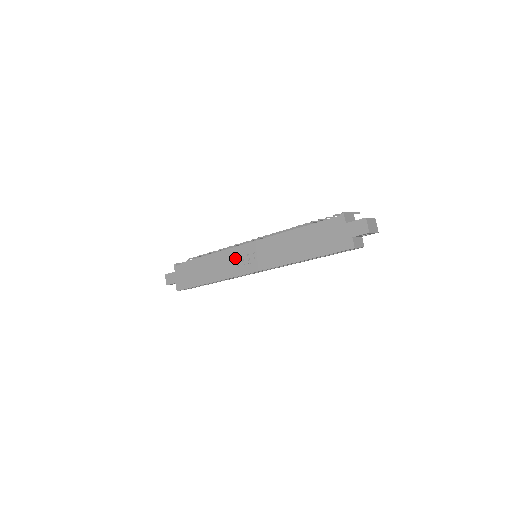
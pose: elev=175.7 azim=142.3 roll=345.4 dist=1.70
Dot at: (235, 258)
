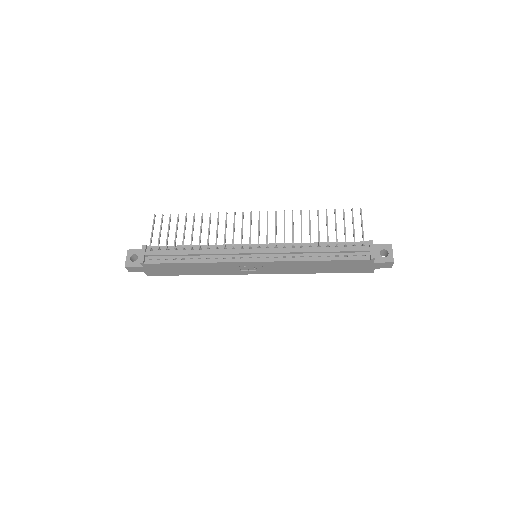
Dot at: (237, 267)
